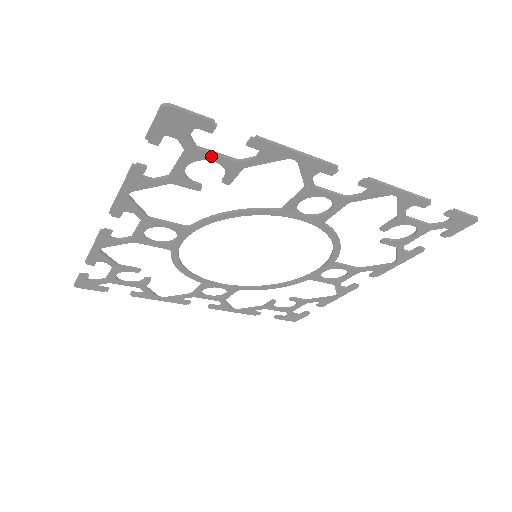
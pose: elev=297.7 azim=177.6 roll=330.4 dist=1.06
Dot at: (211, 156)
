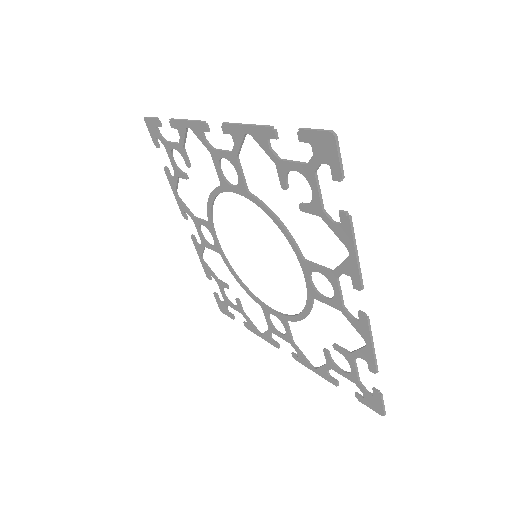
Dot at: (171, 145)
